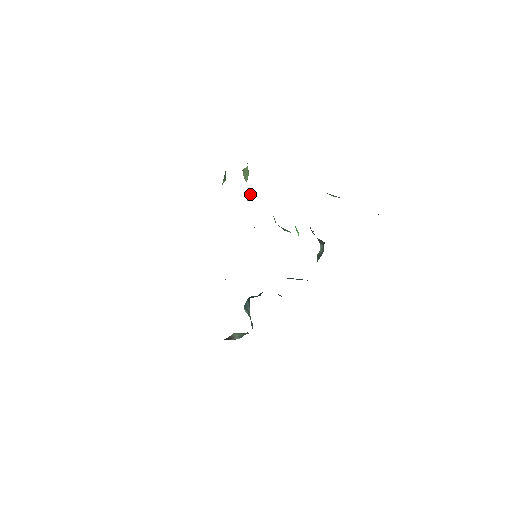
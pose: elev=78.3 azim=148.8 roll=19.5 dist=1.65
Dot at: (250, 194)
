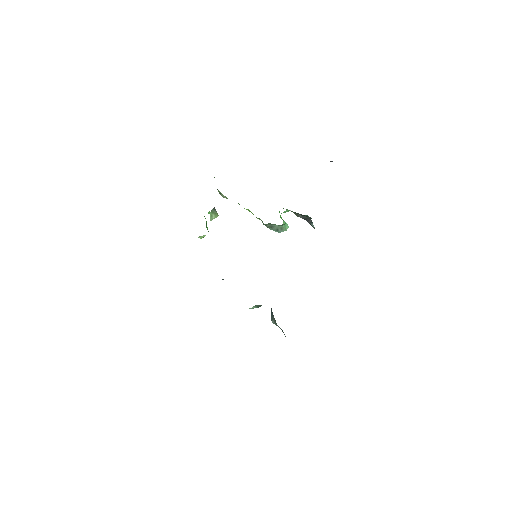
Dot at: occluded
